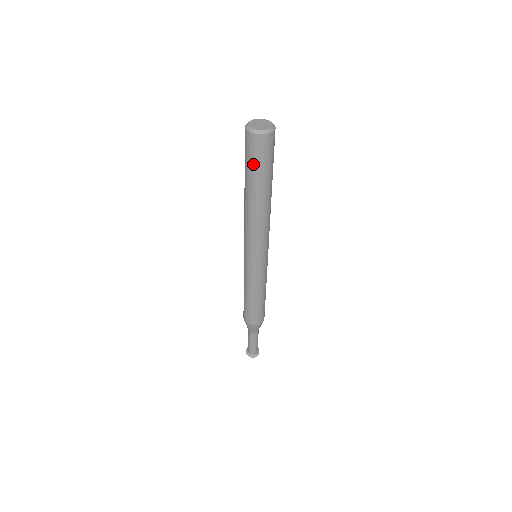
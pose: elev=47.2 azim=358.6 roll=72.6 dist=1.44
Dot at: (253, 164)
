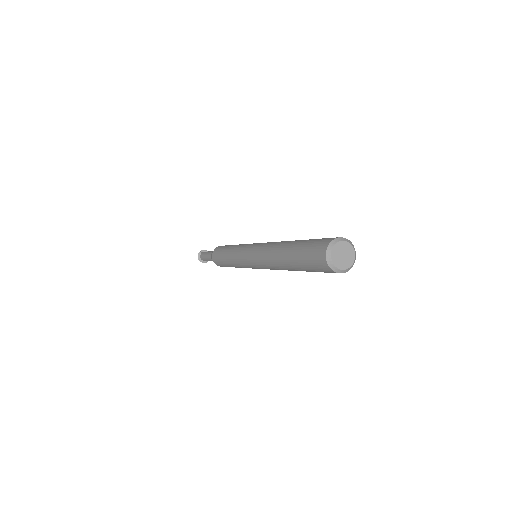
Dot at: occluded
